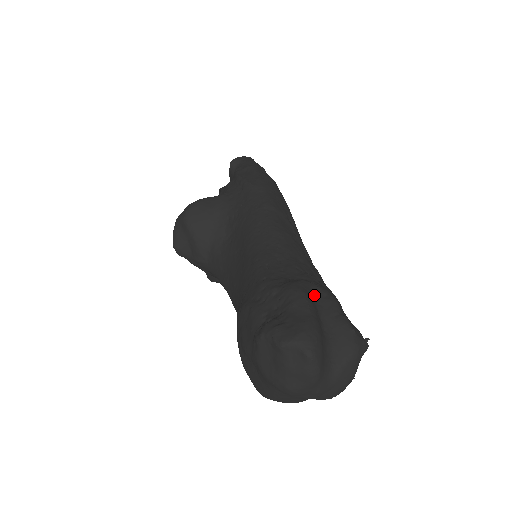
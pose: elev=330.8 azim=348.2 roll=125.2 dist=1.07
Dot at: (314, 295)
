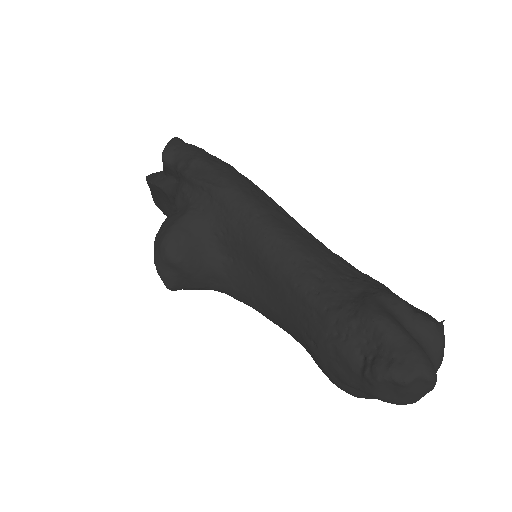
Dot at: (386, 308)
